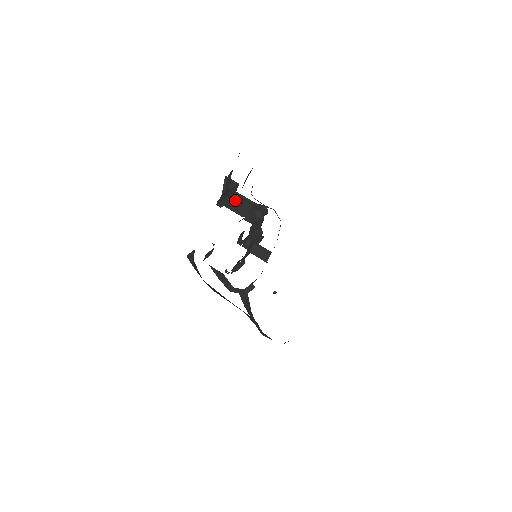
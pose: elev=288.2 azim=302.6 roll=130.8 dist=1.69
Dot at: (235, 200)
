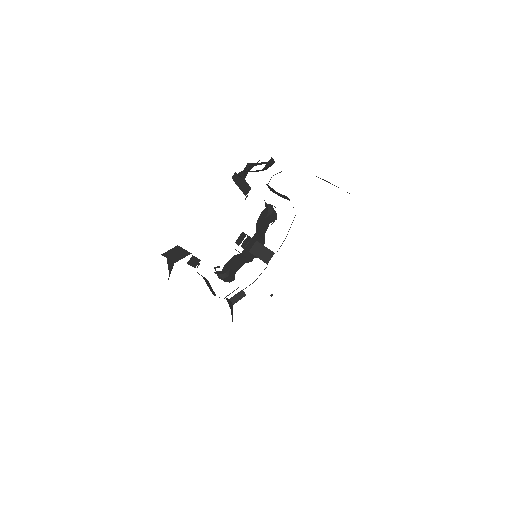
Dot at: occluded
